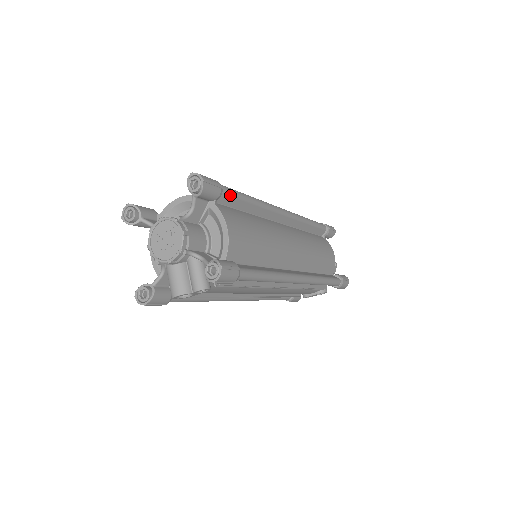
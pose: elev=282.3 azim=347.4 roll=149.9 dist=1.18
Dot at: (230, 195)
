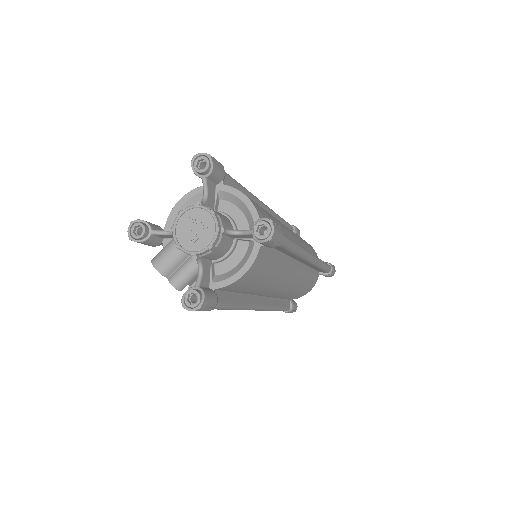
Dot at: (281, 246)
